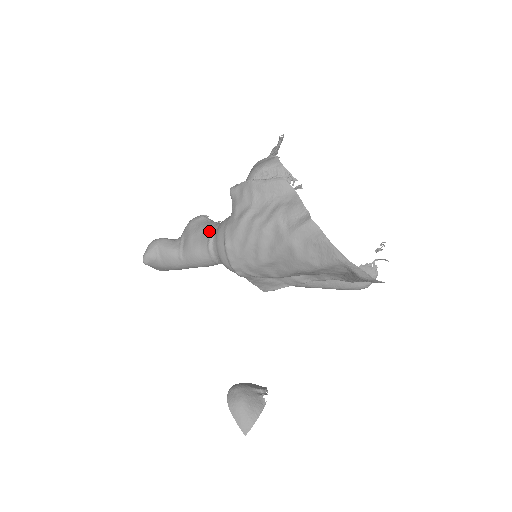
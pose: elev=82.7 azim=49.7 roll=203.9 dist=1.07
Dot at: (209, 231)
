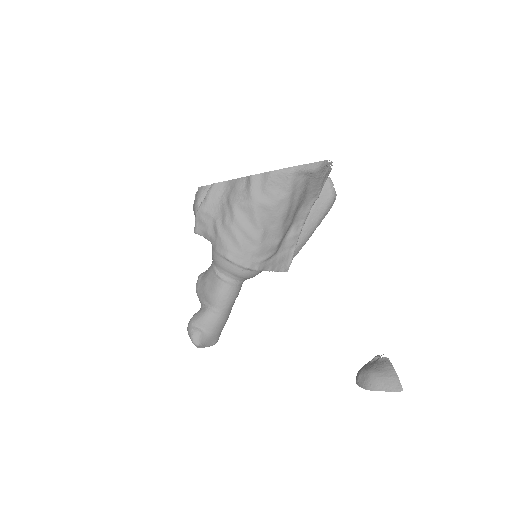
Dot at: (211, 272)
